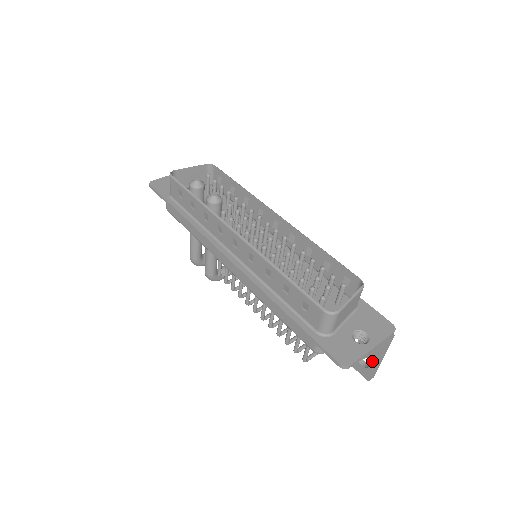
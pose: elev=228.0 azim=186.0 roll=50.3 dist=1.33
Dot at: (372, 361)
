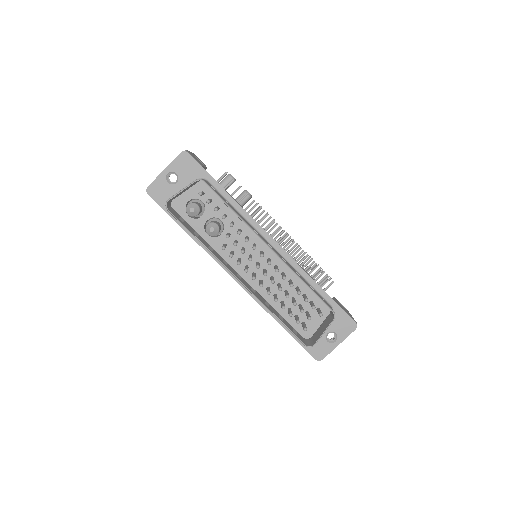
Dot at: occluded
